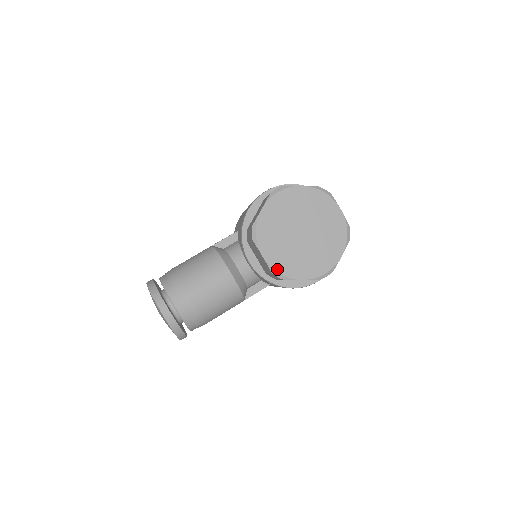
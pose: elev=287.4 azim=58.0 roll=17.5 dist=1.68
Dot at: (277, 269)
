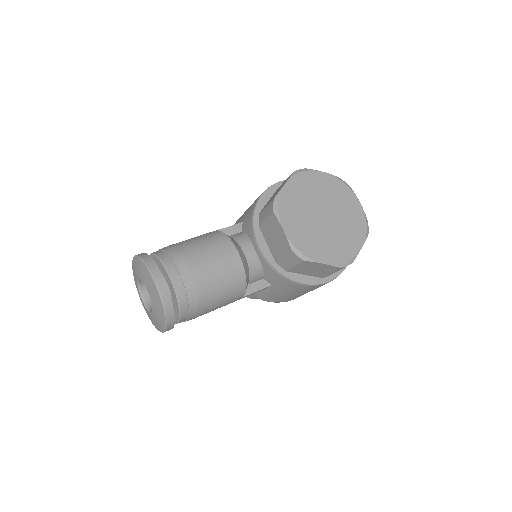
Dot at: (298, 247)
